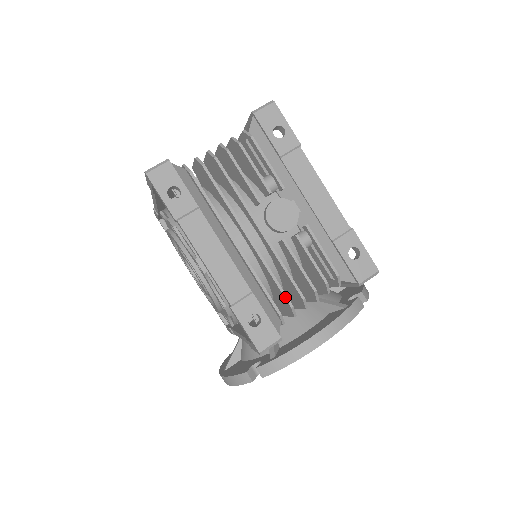
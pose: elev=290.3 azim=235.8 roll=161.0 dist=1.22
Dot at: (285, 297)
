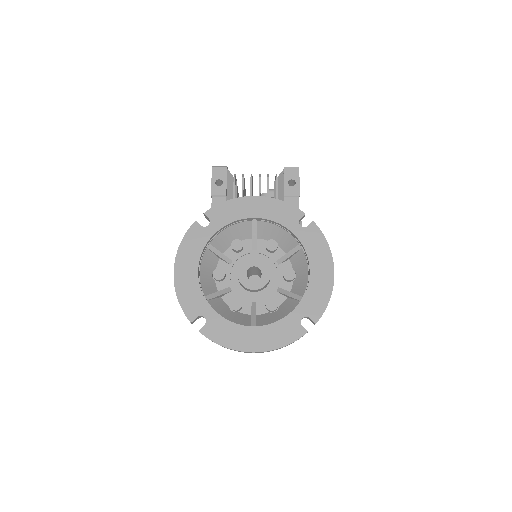
Dot at: occluded
